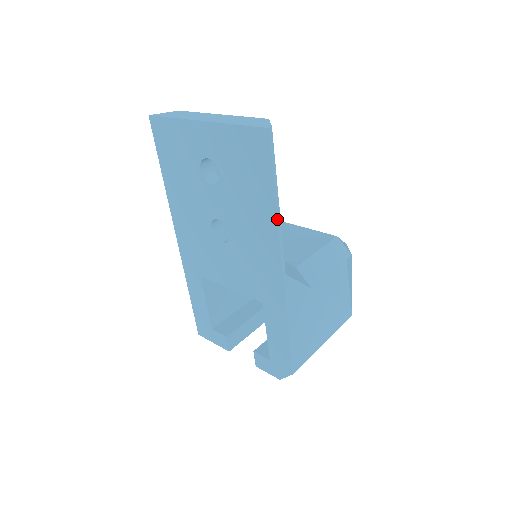
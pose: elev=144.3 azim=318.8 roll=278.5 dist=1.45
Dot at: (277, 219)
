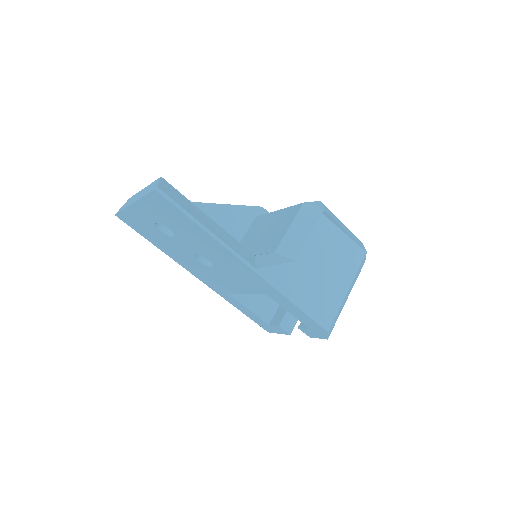
Dot at: (214, 238)
